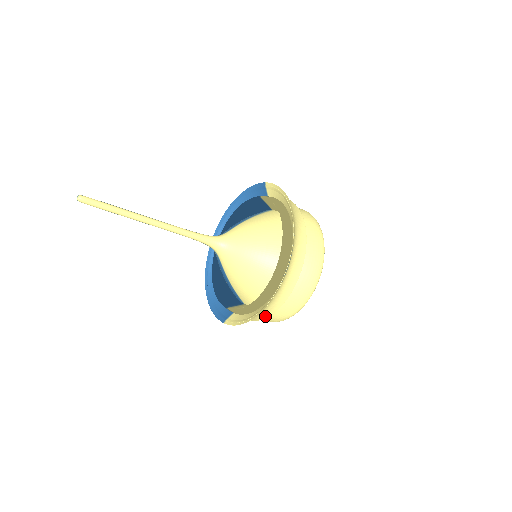
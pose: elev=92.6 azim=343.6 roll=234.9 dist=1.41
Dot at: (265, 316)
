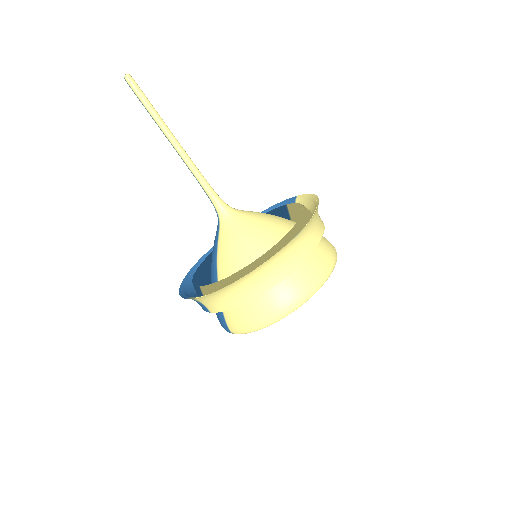
Dot at: (239, 301)
